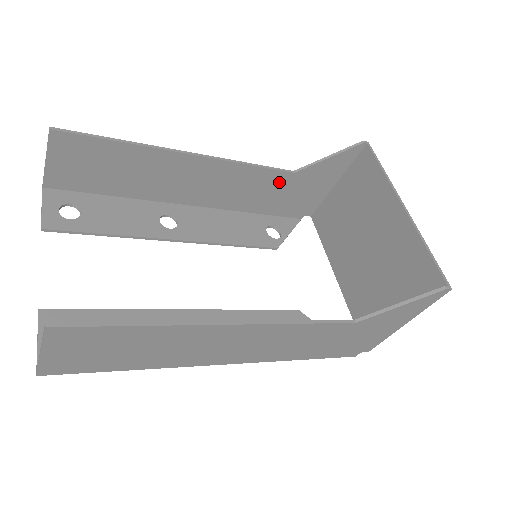
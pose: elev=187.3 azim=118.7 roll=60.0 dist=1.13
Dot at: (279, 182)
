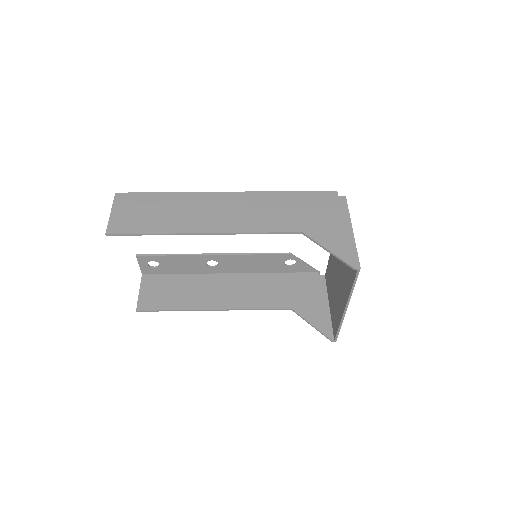
Dot at: (292, 224)
